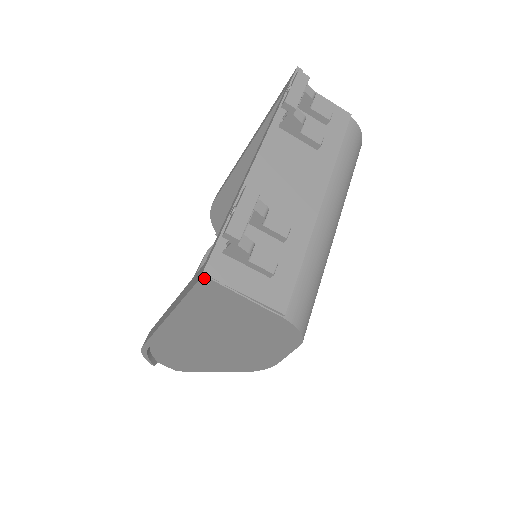
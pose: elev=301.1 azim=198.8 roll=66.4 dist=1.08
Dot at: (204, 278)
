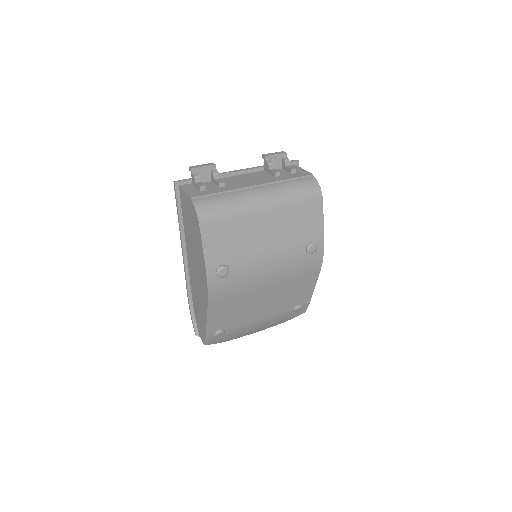
Dot at: (175, 181)
